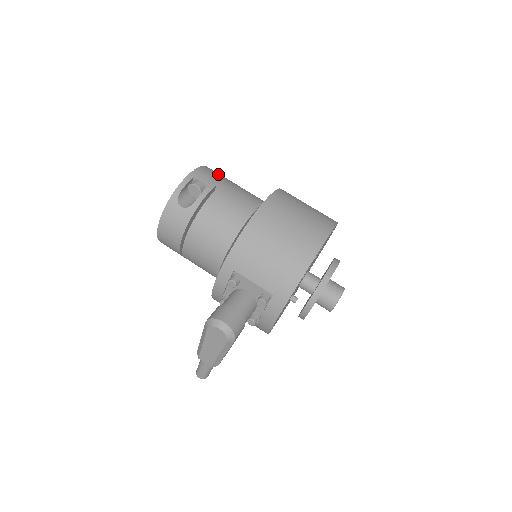
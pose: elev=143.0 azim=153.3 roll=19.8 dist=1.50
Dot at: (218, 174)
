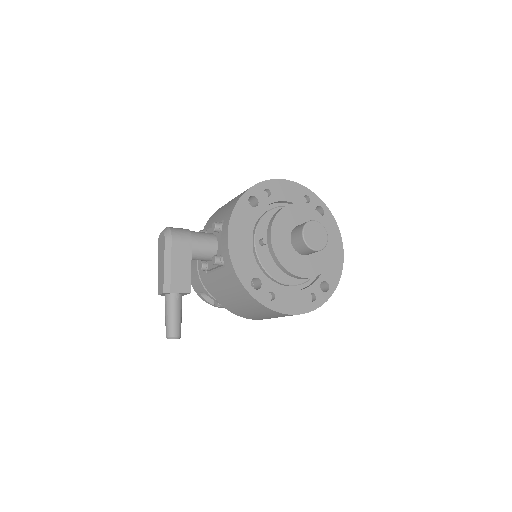
Dot at: occluded
